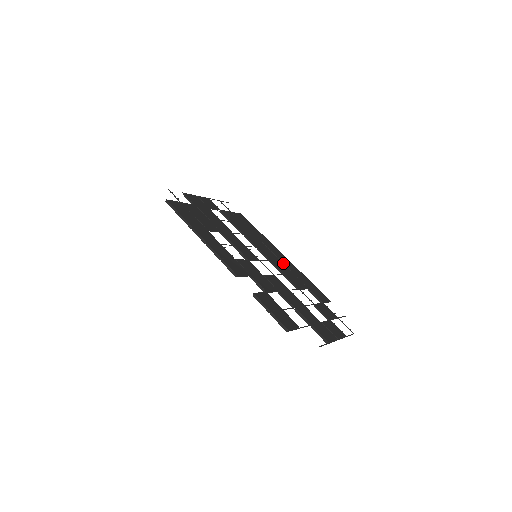
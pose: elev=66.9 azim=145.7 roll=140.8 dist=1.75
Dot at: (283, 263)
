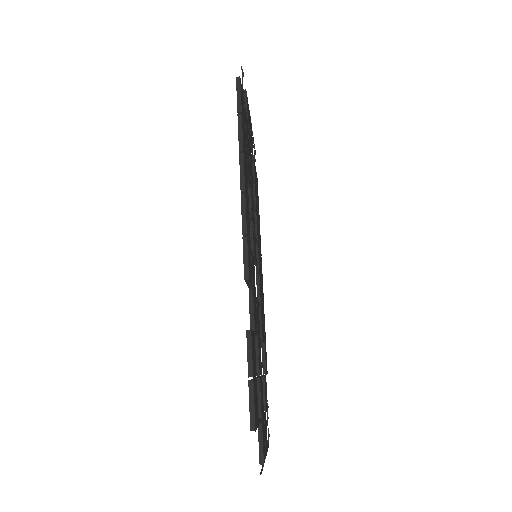
Dot at: occluded
